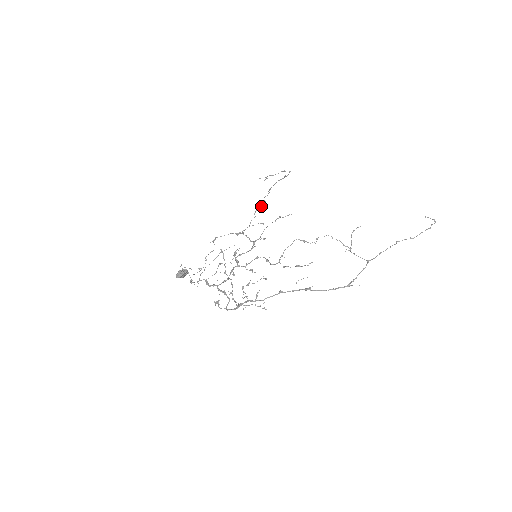
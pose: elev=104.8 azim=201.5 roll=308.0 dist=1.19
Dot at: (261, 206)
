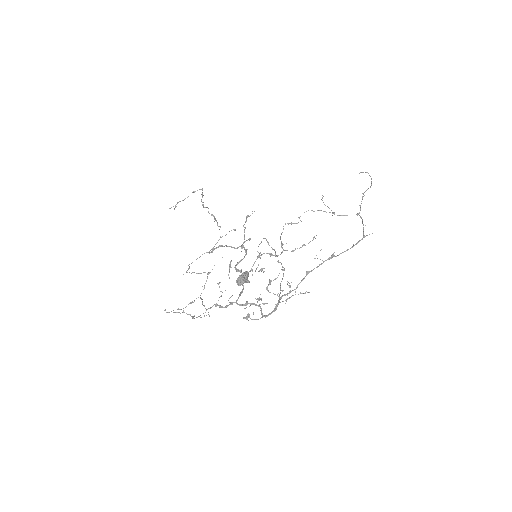
Dot at: (215, 218)
